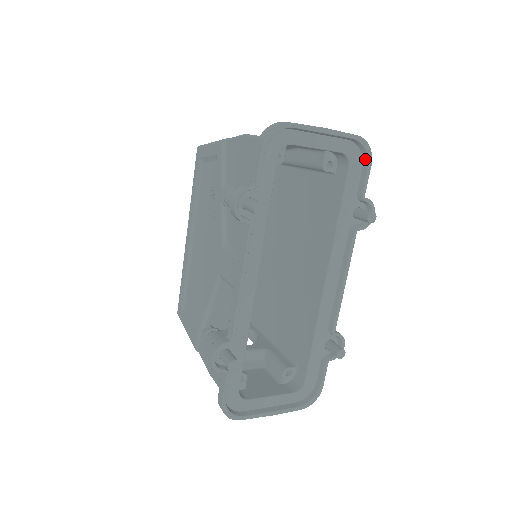
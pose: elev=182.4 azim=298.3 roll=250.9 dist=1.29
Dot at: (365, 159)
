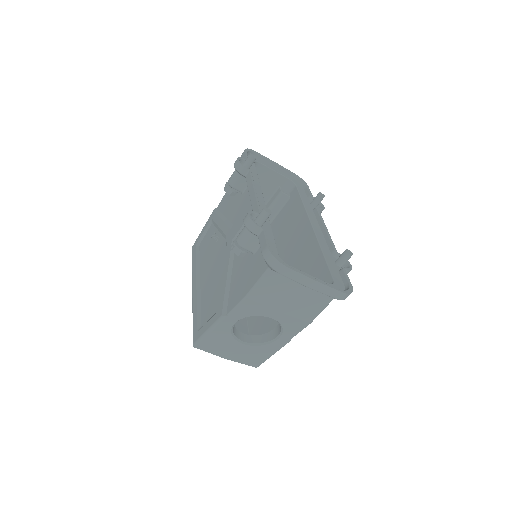
Dot at: (303, 185)
